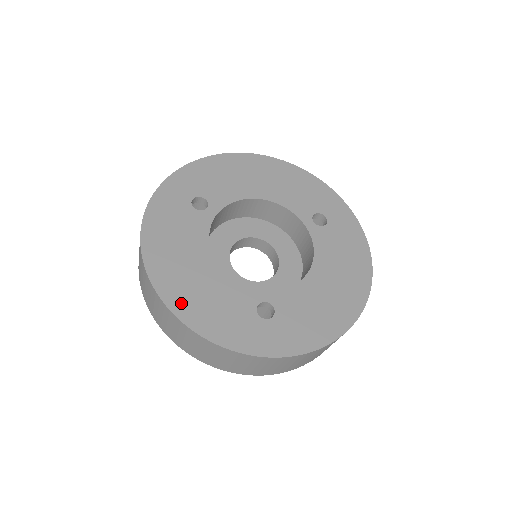
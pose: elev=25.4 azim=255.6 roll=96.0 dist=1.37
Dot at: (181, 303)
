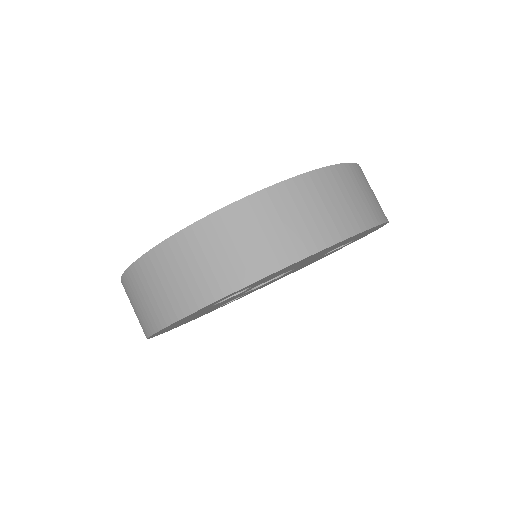
Dot at: occluded
